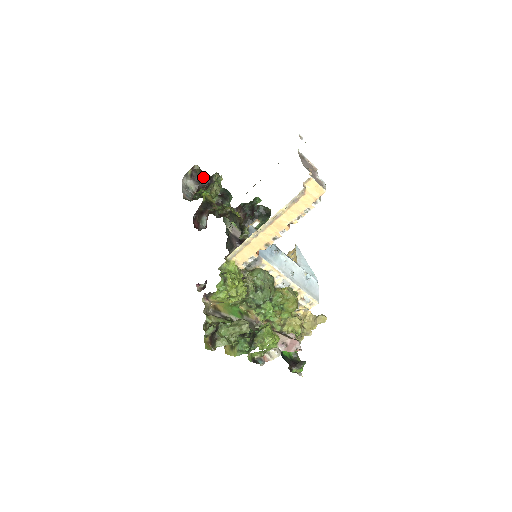
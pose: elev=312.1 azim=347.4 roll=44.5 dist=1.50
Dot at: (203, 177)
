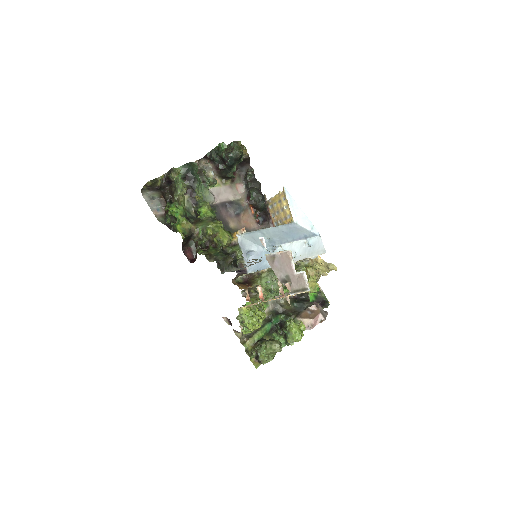
Dot at: (160, 182)
